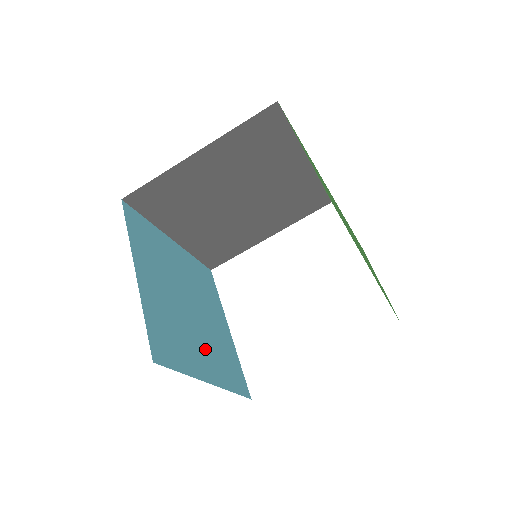
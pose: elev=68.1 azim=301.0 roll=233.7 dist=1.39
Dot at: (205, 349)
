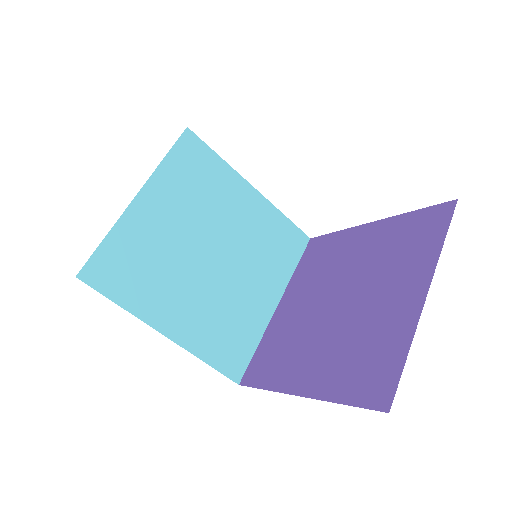
Dot at: (254, 277)
